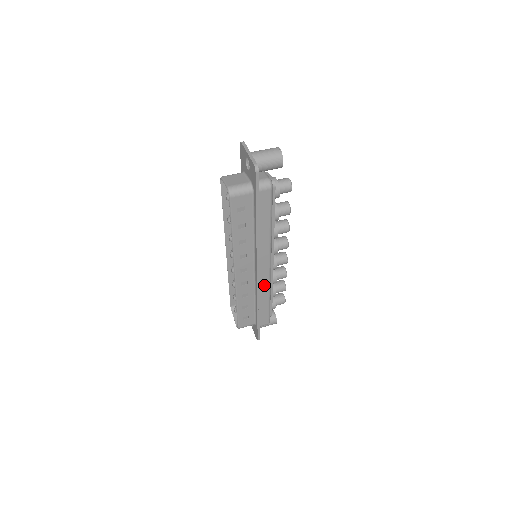
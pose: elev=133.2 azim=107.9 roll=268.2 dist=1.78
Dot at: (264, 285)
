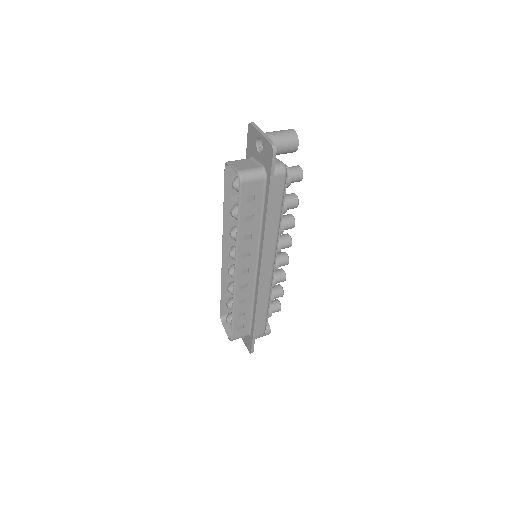
Dot at: (265, 289)
